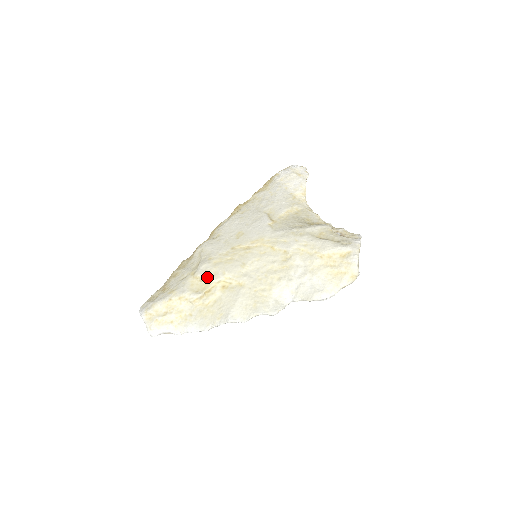
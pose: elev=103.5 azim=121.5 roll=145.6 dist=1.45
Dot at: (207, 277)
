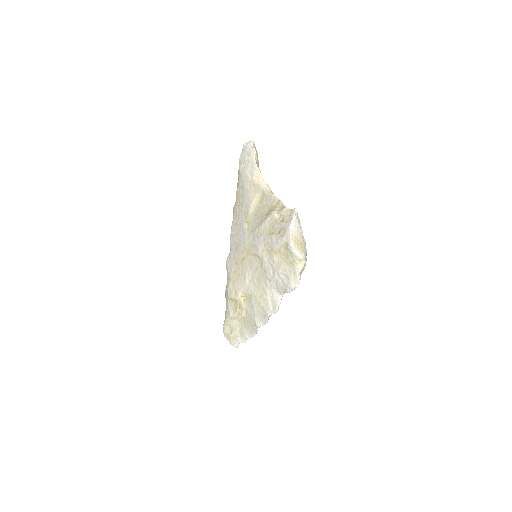
Dot at: (233, 298)
